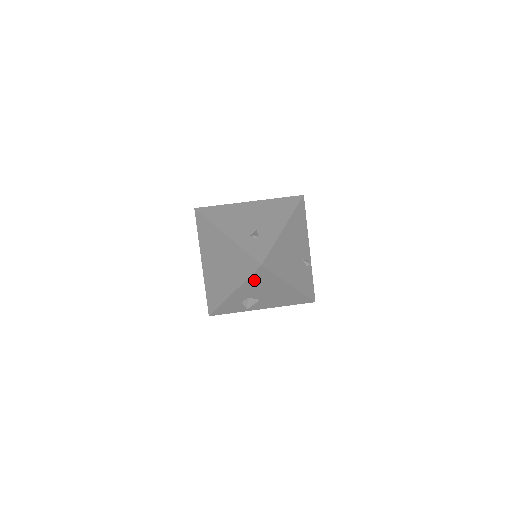
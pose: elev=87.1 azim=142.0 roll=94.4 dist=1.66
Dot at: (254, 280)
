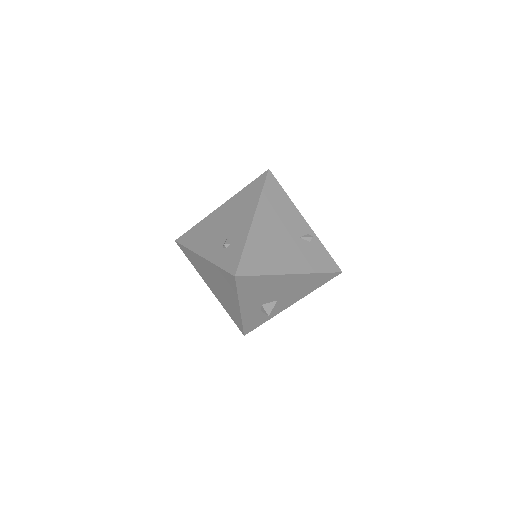
Dot at: (246, 290)
